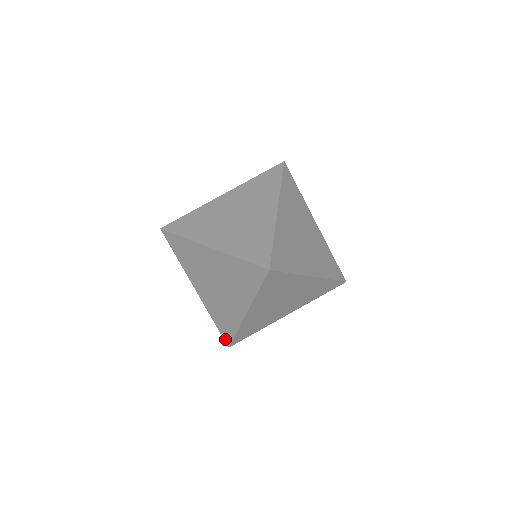
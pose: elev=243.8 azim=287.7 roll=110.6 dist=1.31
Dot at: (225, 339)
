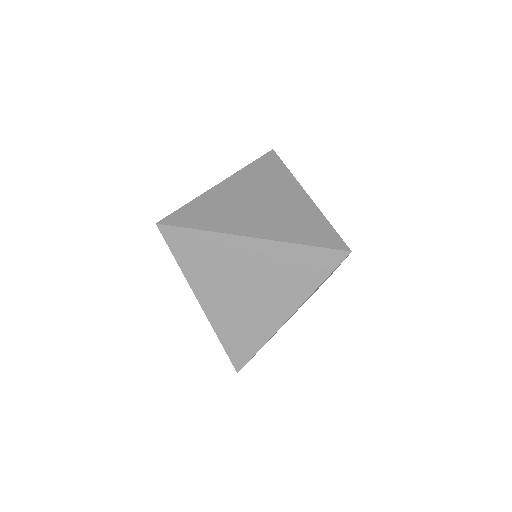
Dot at: (235, 363)
